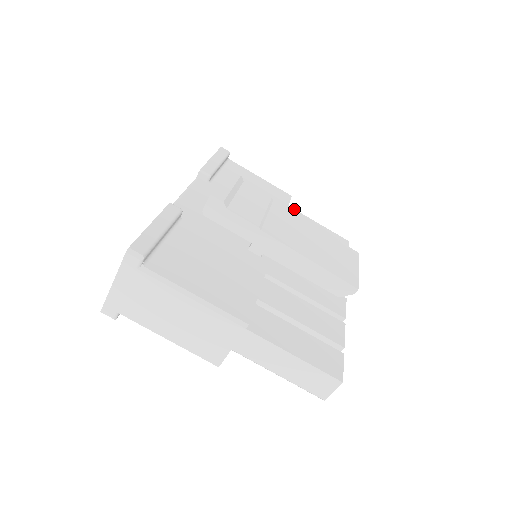
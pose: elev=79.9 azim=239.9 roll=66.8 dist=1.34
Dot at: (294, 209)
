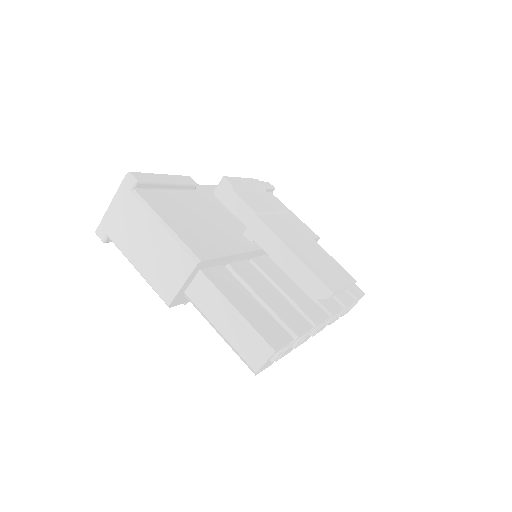
Dot at: occluded
